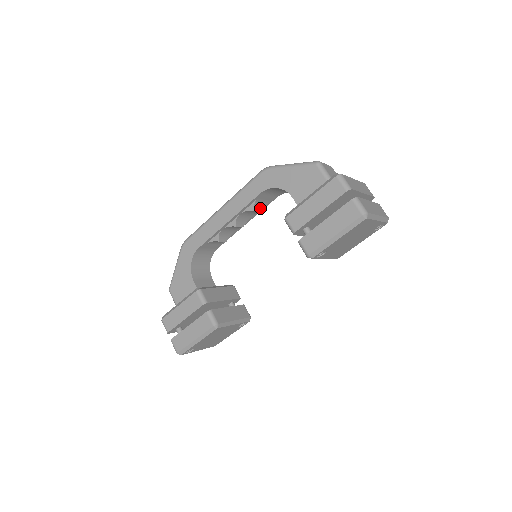
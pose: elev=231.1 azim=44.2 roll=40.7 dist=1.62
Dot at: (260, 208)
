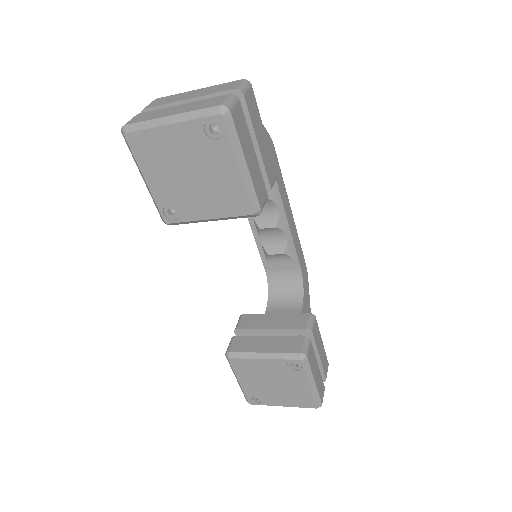
Dot at: occluded
